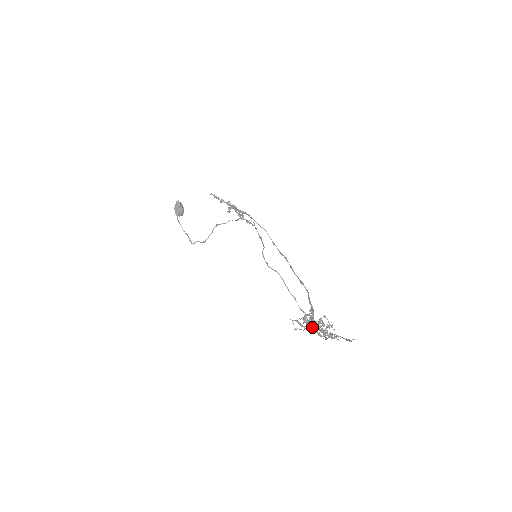
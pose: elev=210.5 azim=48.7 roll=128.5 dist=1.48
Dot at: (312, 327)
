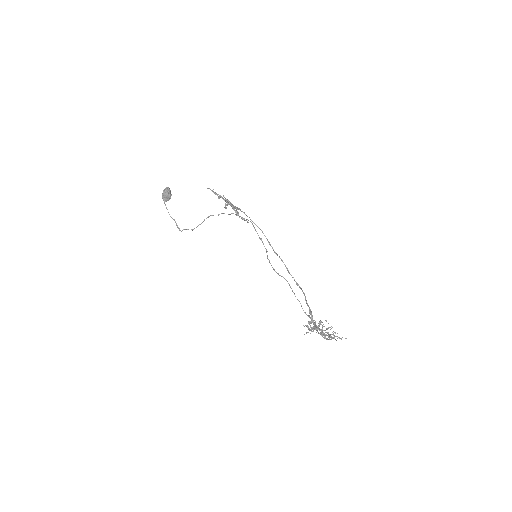
Dot at: occluded
